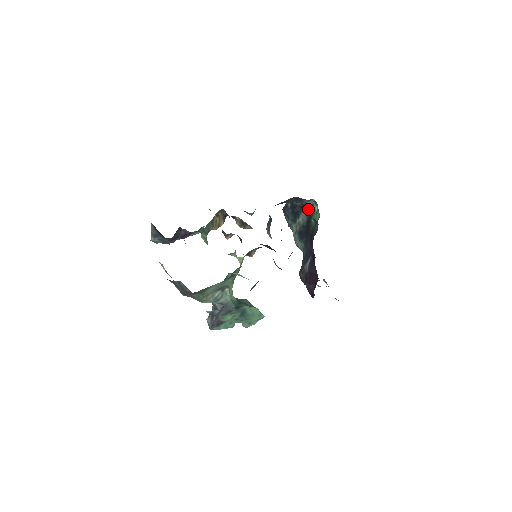
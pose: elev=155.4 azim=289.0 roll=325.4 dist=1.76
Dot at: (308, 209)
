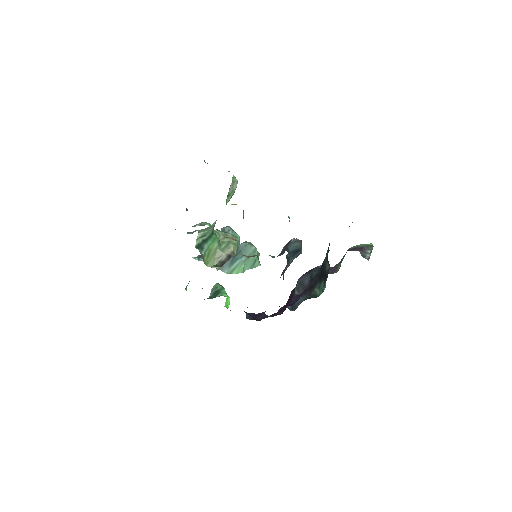
Dot at: occluded
